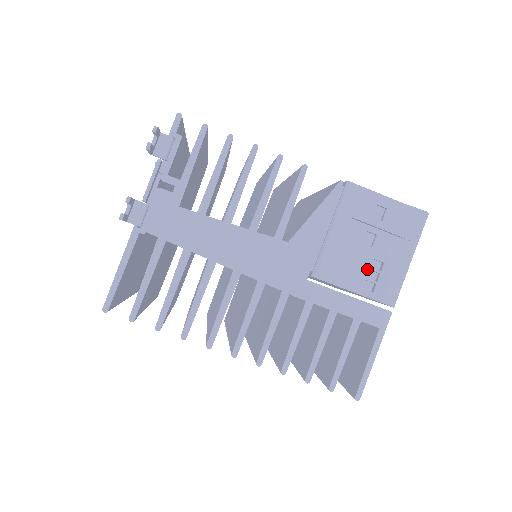
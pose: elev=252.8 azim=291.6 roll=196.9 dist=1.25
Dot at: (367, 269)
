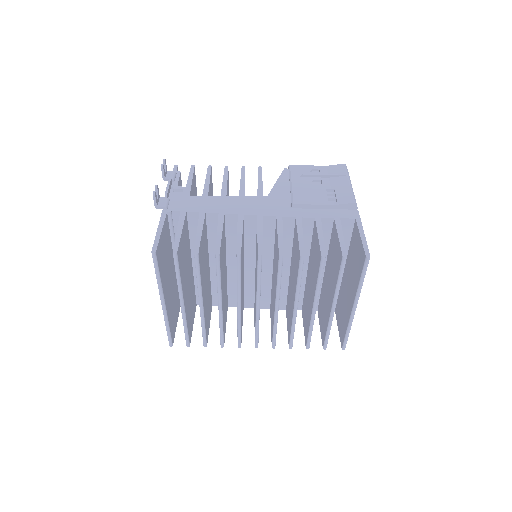
Dot at: (326, 194)
